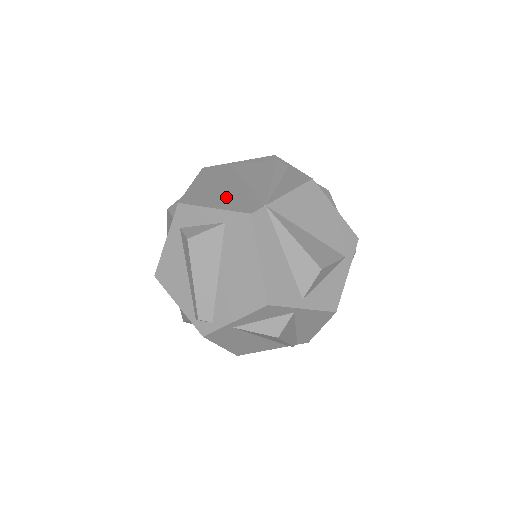
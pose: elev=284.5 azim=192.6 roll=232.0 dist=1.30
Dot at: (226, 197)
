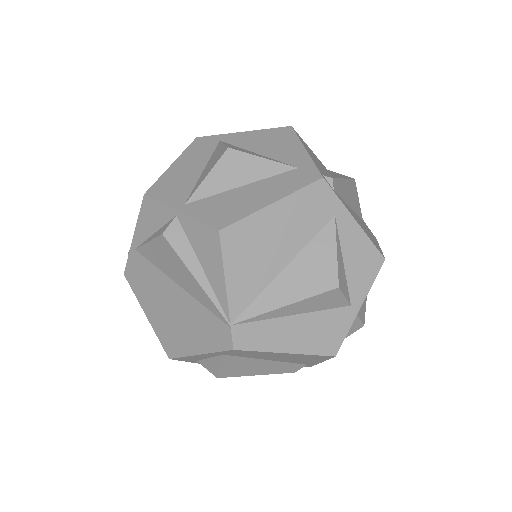
Dot at: (189, 327)
